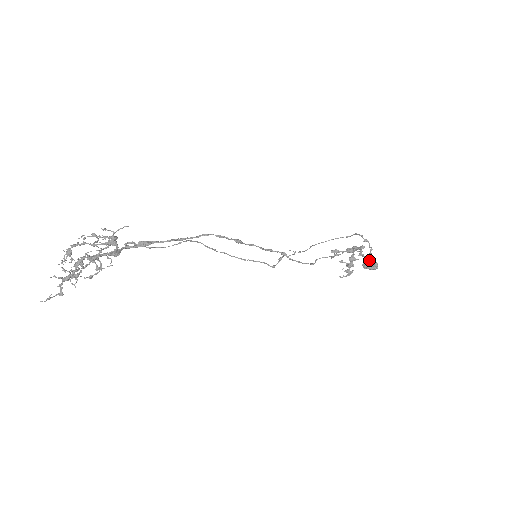
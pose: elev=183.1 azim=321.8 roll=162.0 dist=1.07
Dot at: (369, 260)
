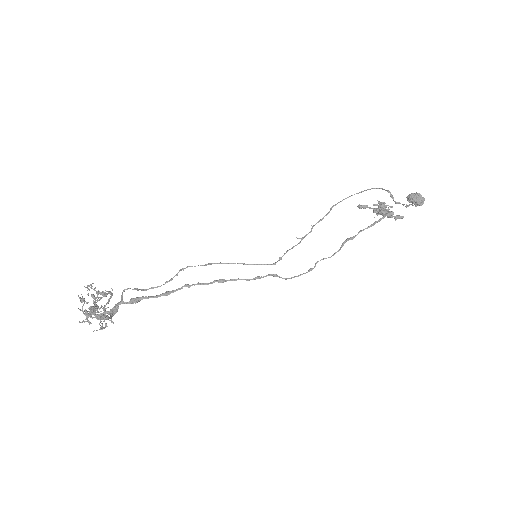
Dot at: (415, 194)
